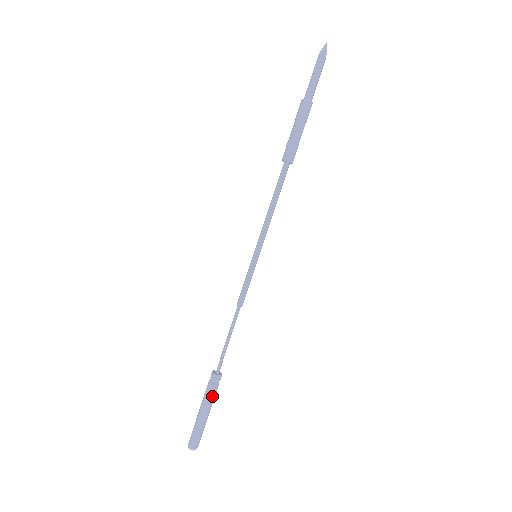
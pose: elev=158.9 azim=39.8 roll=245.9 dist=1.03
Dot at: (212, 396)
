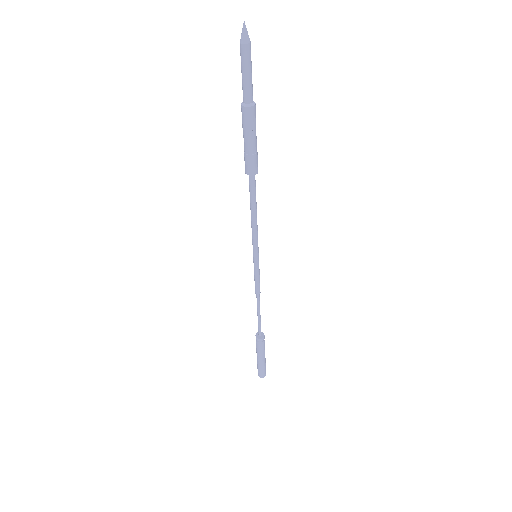
Dot at: (263, 350)
